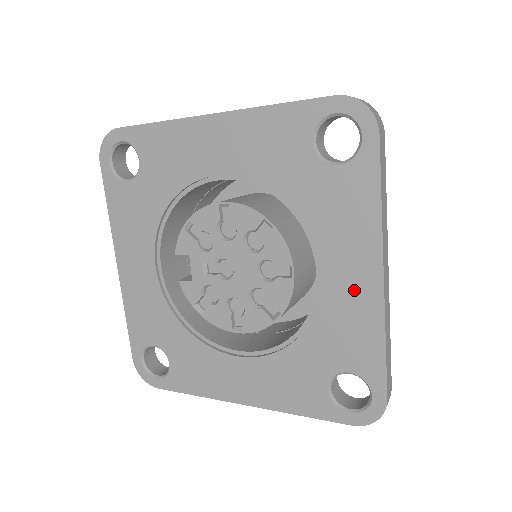
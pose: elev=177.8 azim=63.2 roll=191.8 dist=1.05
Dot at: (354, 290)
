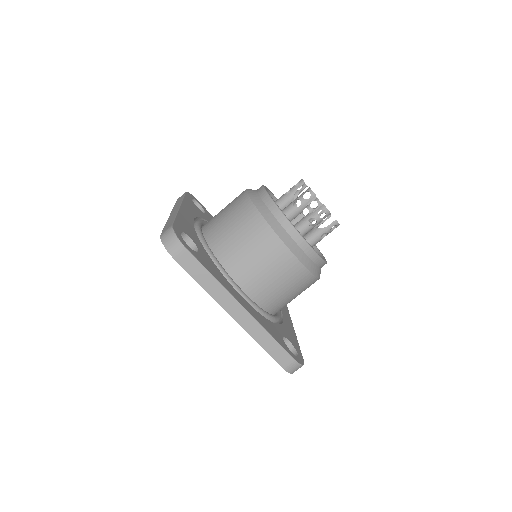
Dot at: occluded
